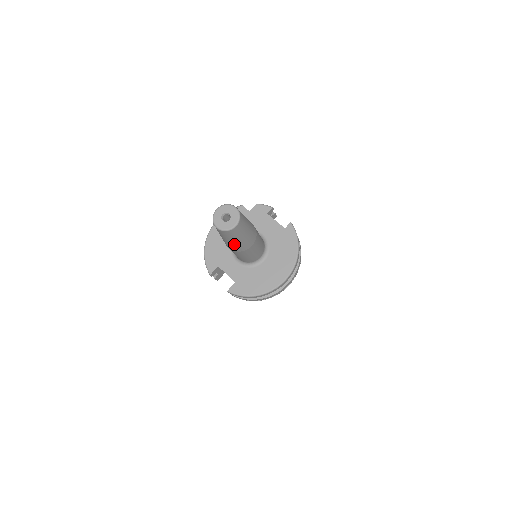
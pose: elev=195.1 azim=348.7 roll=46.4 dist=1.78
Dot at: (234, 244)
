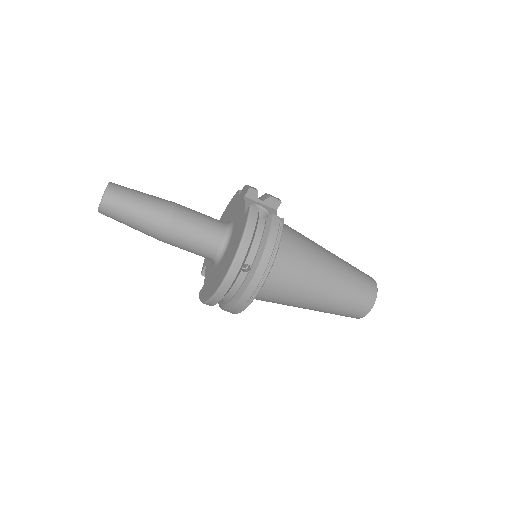
Dot at: (138, 230)
